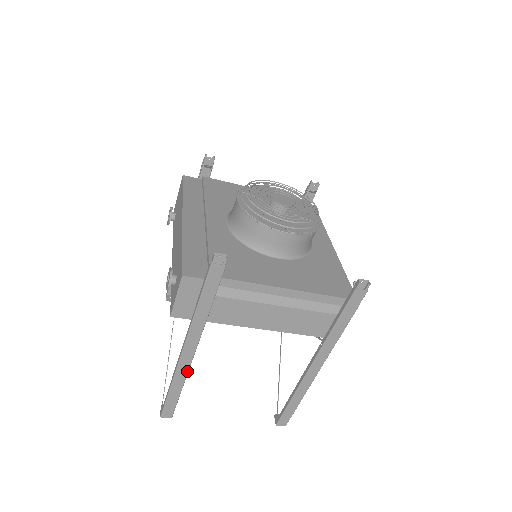
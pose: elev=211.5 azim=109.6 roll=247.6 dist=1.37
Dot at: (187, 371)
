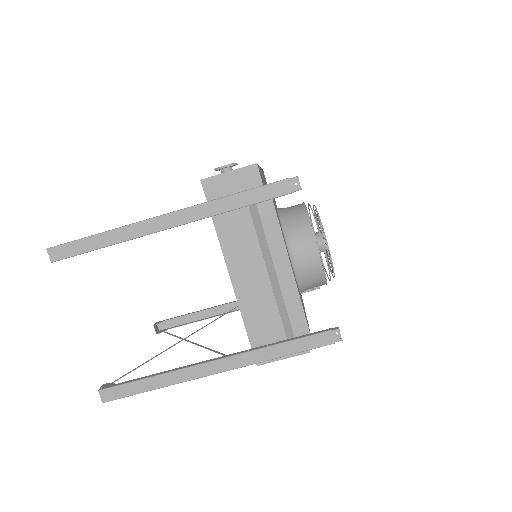
Dot at: (138, 236)
